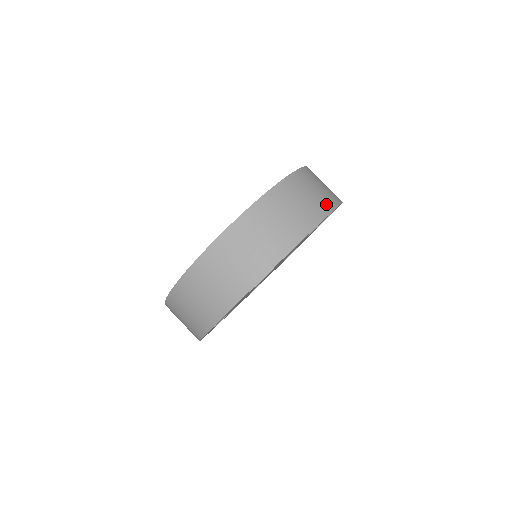
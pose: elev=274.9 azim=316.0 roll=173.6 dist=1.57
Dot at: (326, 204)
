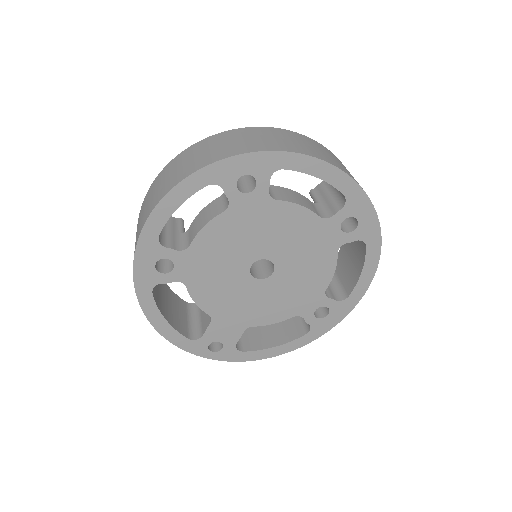
Dot at: occluded
